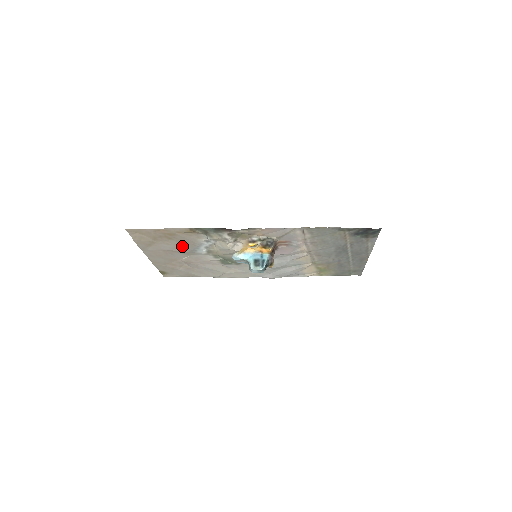
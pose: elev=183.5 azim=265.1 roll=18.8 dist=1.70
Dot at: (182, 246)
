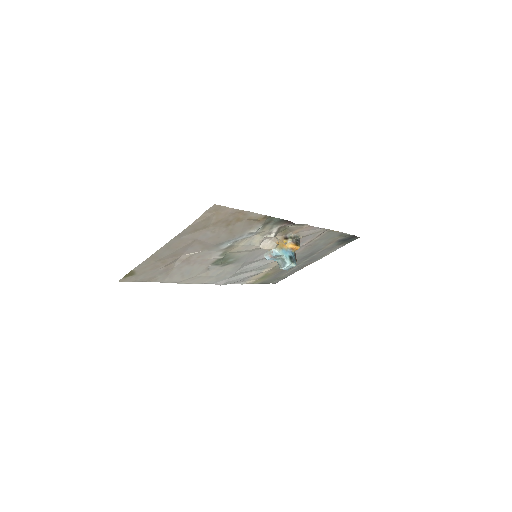
Dot at: (221, 236)
